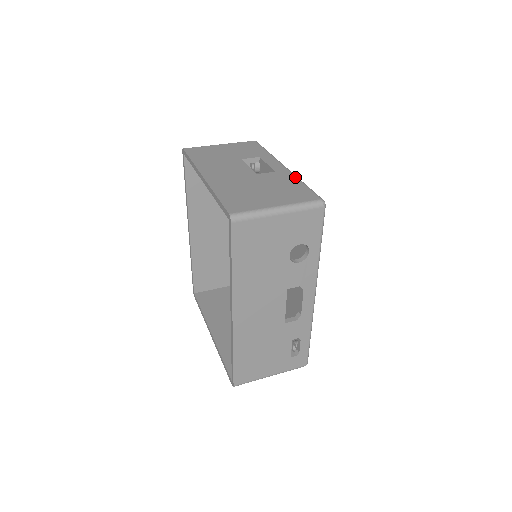
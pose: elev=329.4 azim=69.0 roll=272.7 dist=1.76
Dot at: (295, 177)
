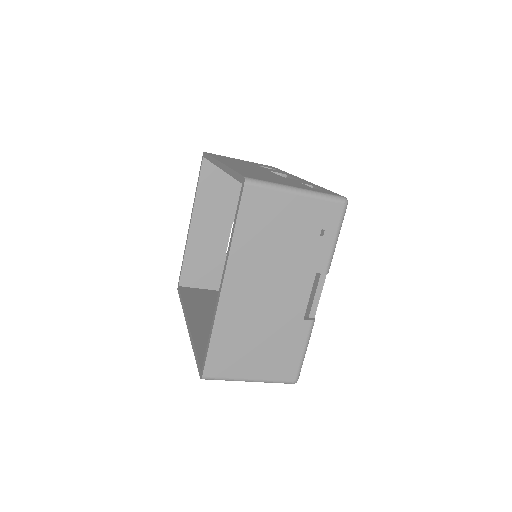
Dot at: occluded
